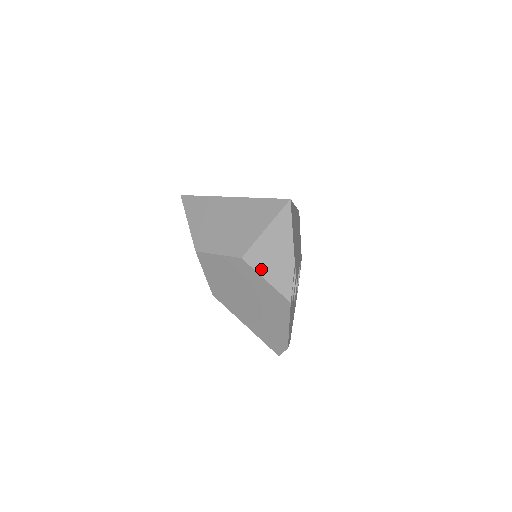
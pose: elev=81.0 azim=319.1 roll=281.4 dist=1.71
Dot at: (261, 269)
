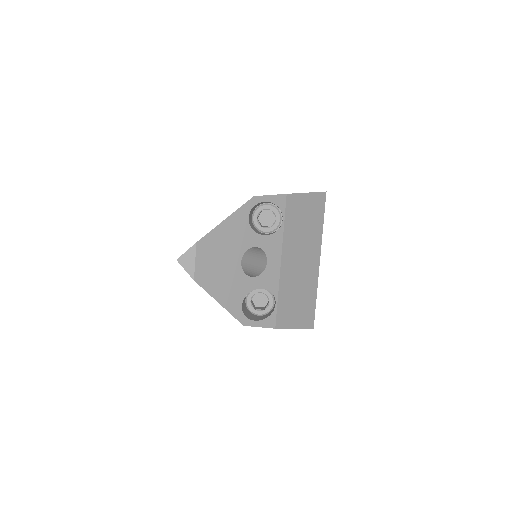
Dot at: occluded
